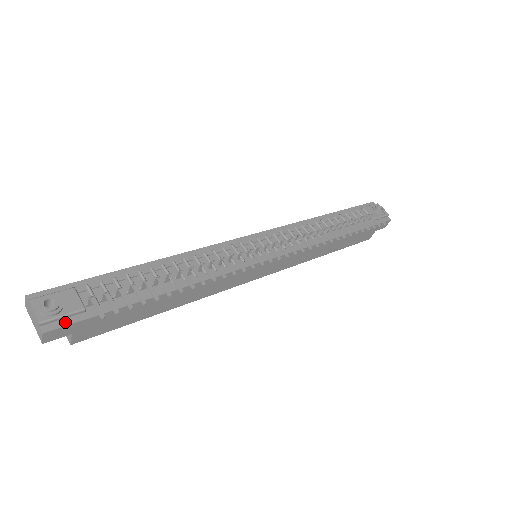
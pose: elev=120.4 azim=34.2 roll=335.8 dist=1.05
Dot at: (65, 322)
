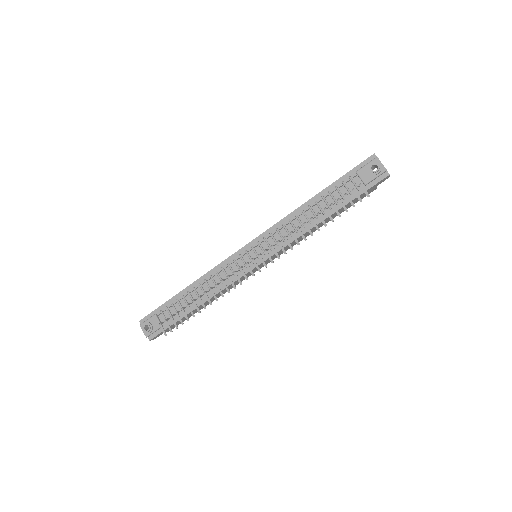
Dot at: (156, 334)
